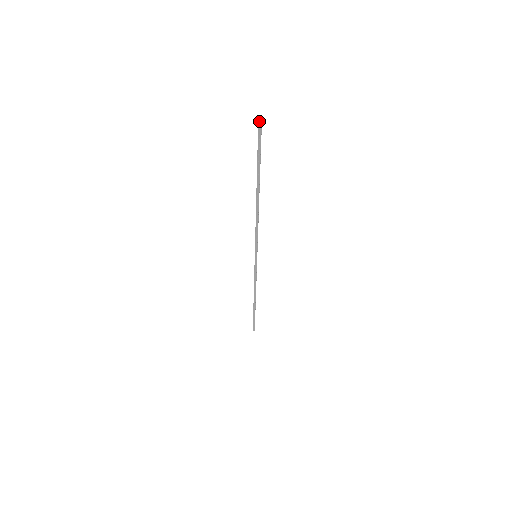
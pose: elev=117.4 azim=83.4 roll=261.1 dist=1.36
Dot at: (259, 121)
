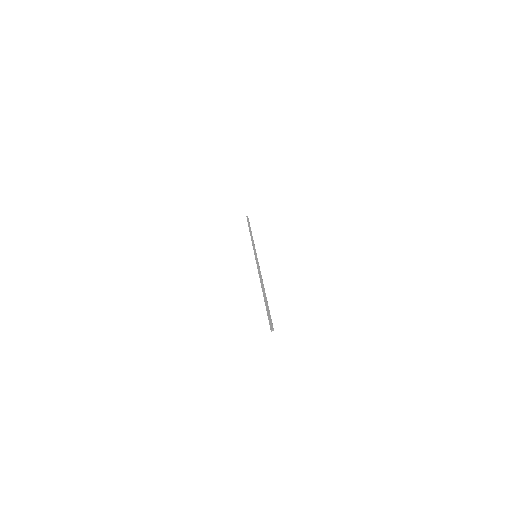
Dot at: (272, 330)
